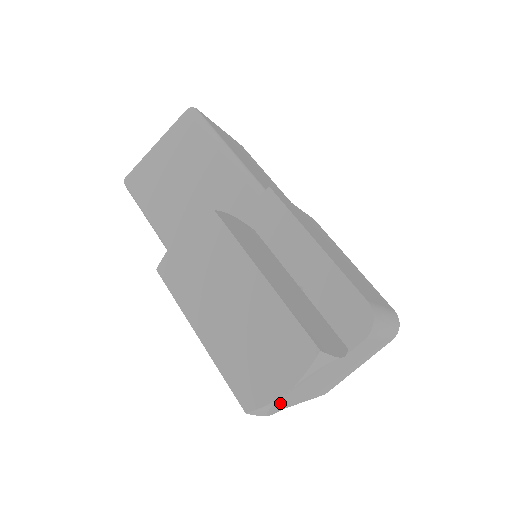
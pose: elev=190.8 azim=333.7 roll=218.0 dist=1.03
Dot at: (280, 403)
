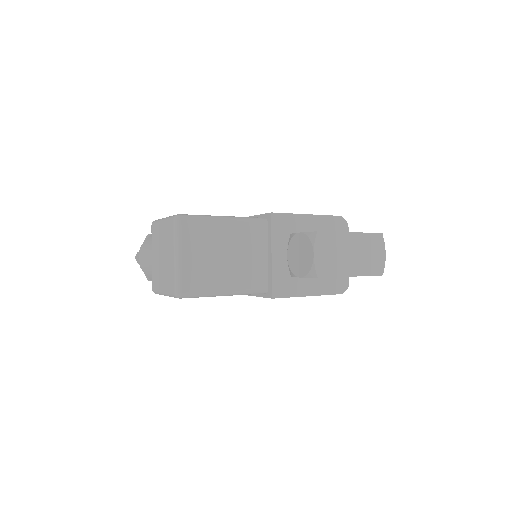
Dot at: occluded
